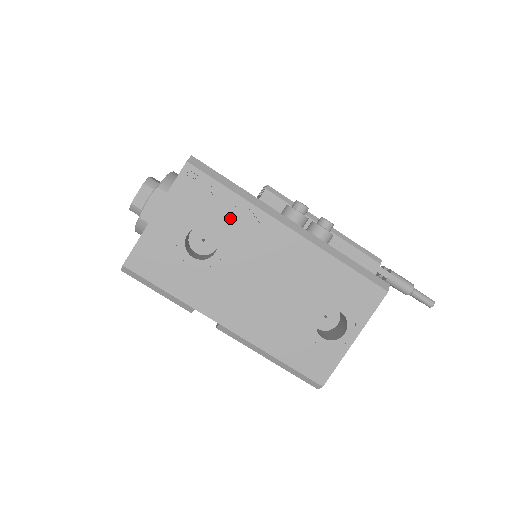
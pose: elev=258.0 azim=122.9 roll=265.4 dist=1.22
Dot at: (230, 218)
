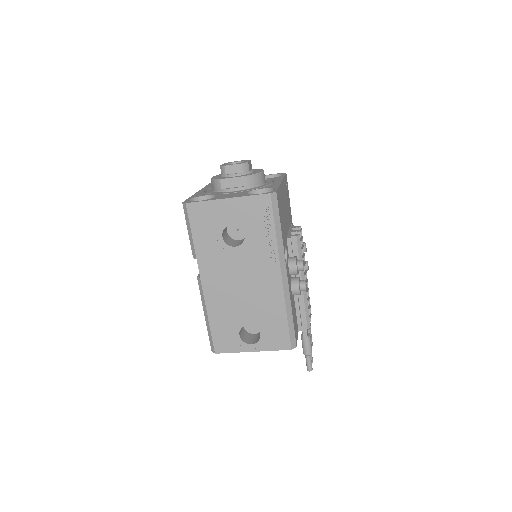
Dot at: (260, 240)
